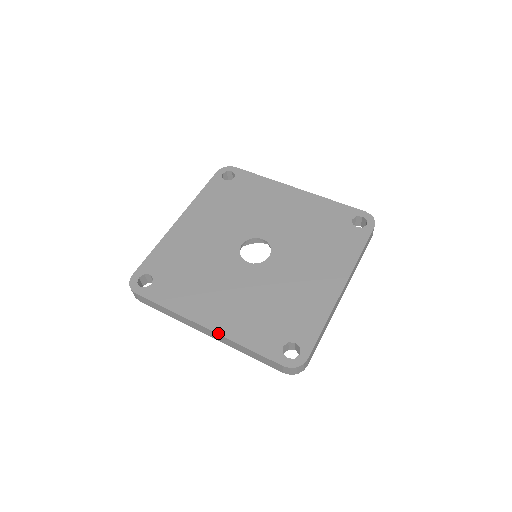
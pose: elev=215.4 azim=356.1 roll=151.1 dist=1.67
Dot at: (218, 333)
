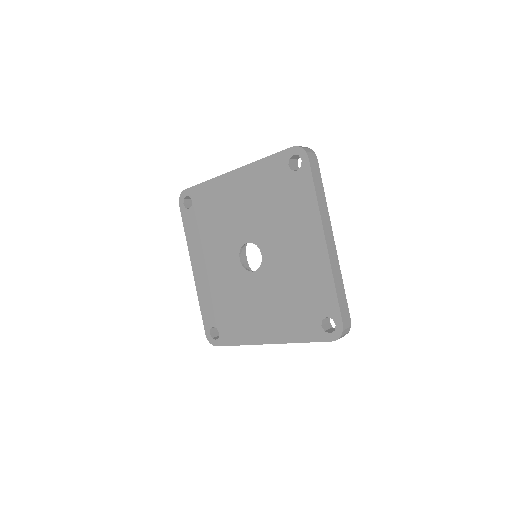
Dot at: (195, 281)
